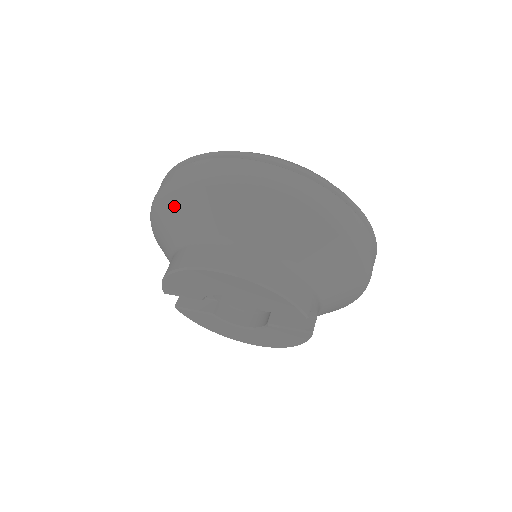
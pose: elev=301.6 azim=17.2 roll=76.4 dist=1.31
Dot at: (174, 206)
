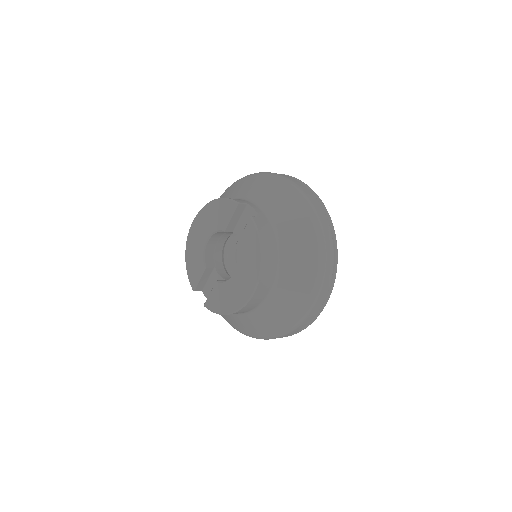
Dot at: occluded
